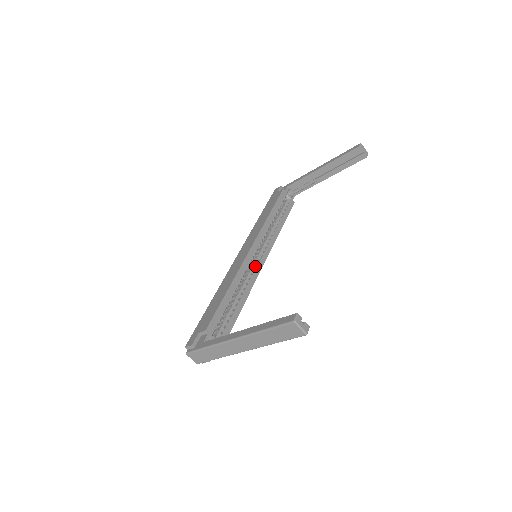
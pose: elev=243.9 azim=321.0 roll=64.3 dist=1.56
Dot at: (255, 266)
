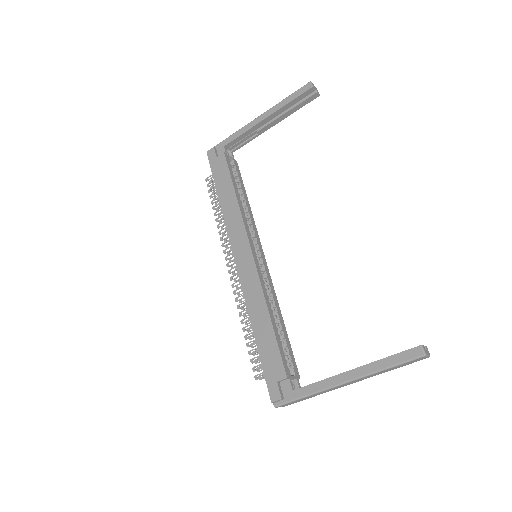
Dot at: (264, 269)
